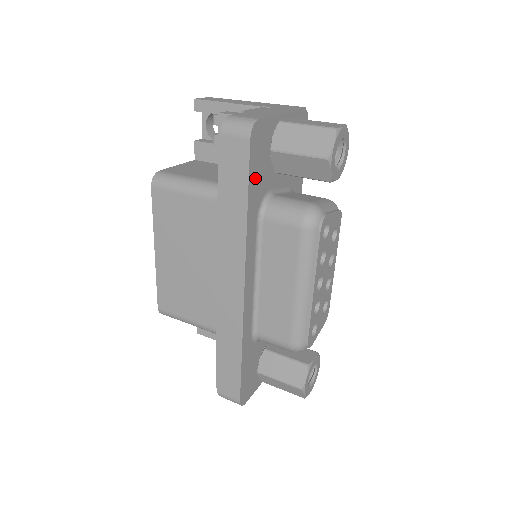
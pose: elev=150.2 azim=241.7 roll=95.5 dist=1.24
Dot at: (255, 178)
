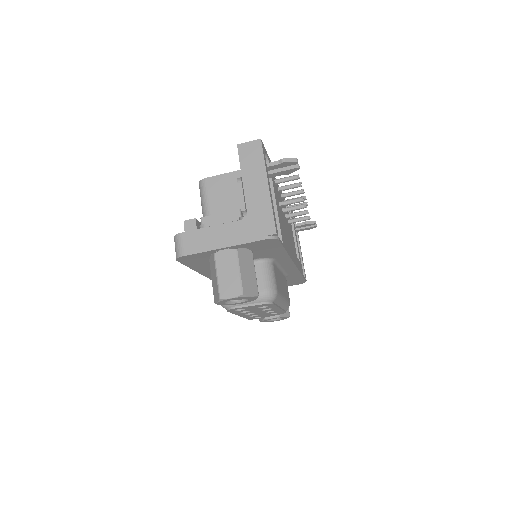
Dot at: (197, 265)
